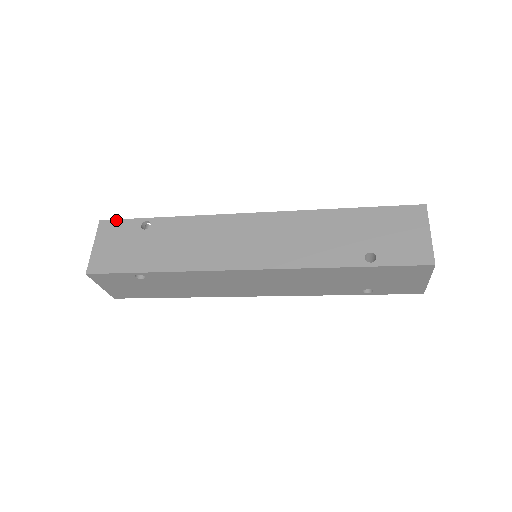
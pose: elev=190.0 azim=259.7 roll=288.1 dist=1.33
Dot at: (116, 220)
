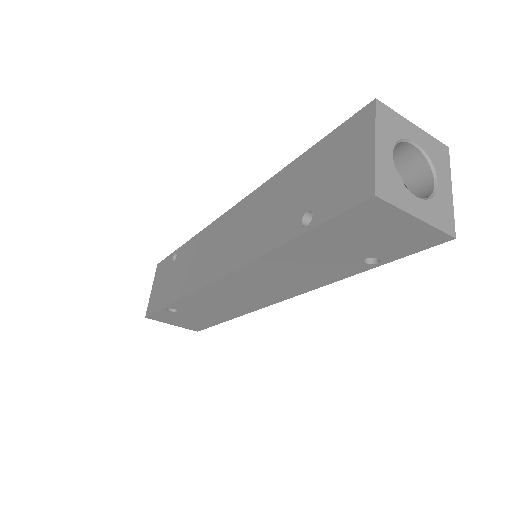
Dot at: (163, 260)
